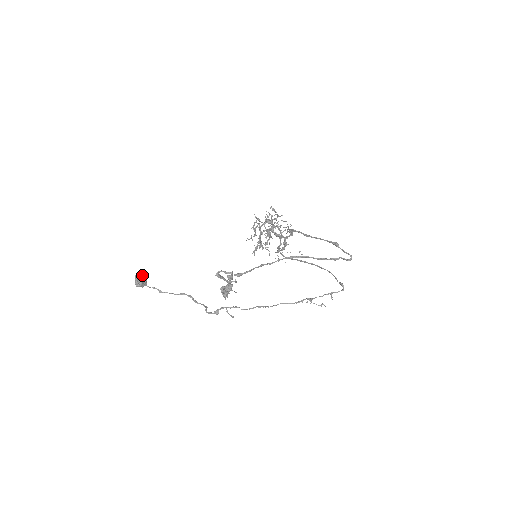
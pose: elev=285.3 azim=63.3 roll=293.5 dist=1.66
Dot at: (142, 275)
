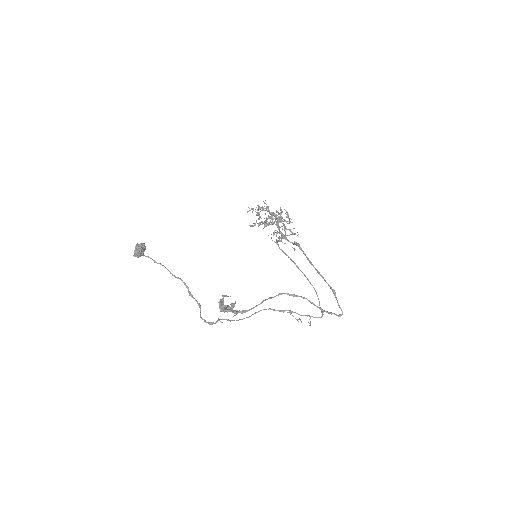
Dot at: (142, 249)
